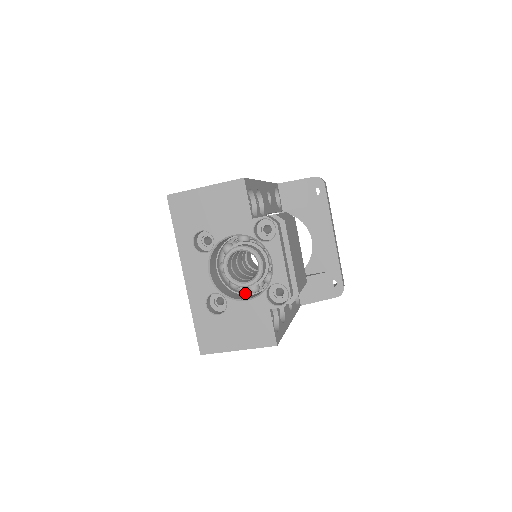
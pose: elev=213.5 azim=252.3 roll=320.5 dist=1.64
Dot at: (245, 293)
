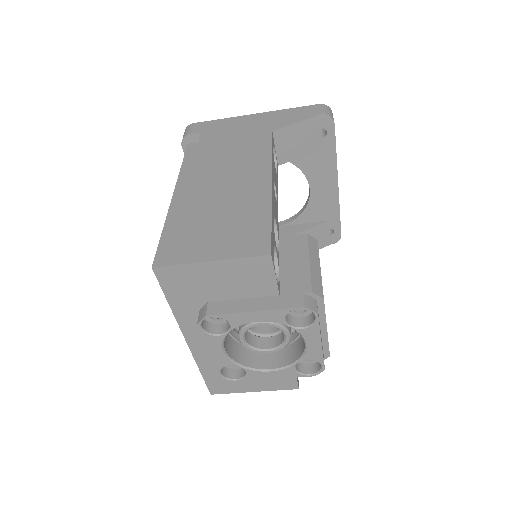
Dot at: occluded
